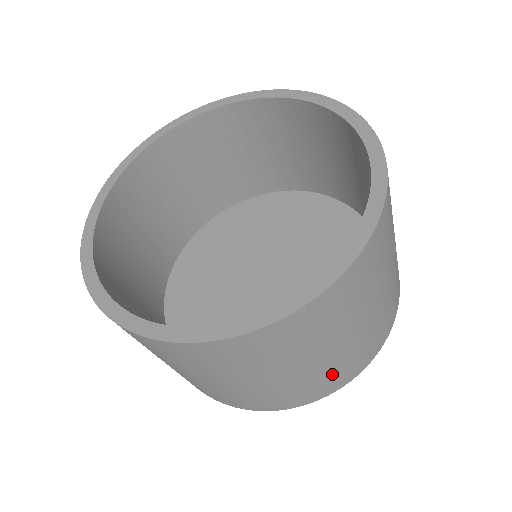
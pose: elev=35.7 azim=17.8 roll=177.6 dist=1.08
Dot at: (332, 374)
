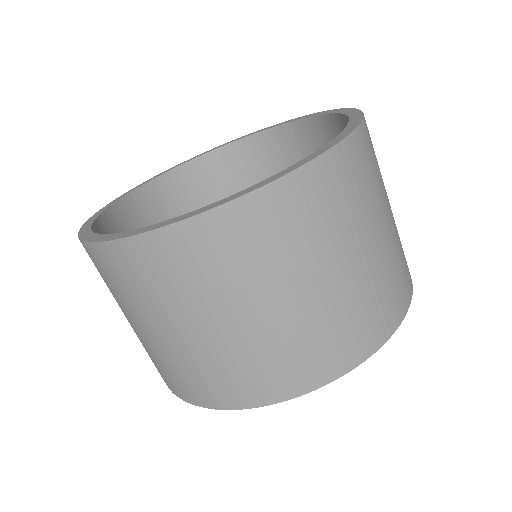
Dot at: (345, 324)
